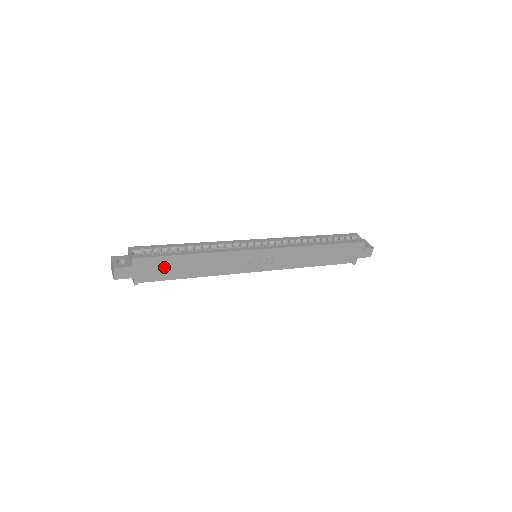
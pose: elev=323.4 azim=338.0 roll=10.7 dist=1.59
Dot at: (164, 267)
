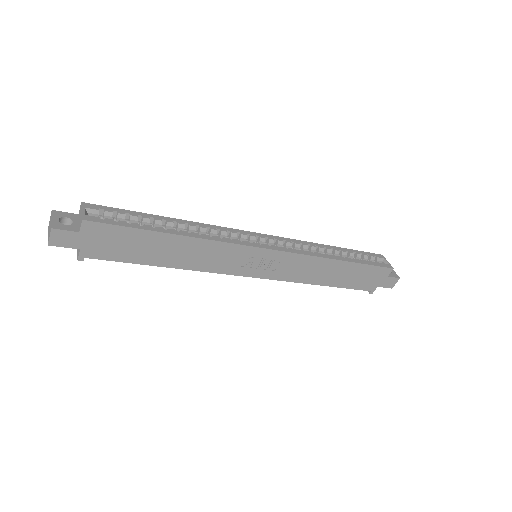
Dot at: (128, 243)
